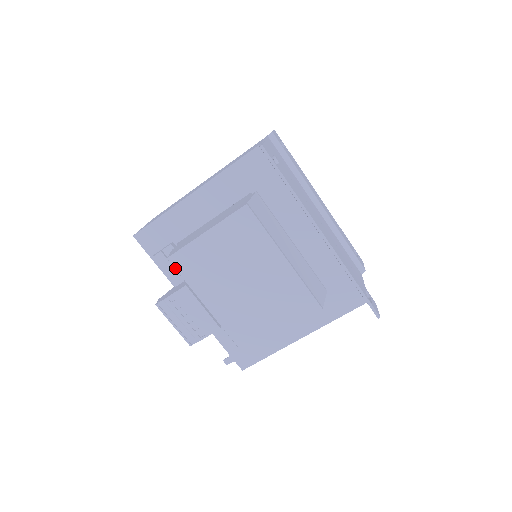
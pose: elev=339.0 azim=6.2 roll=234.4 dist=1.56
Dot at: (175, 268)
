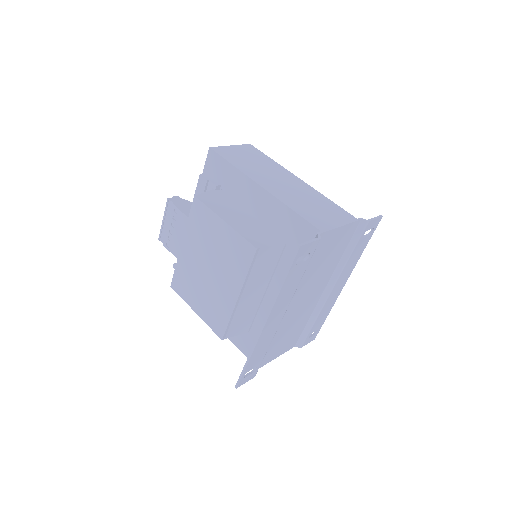
Dot at: (192, 206)
